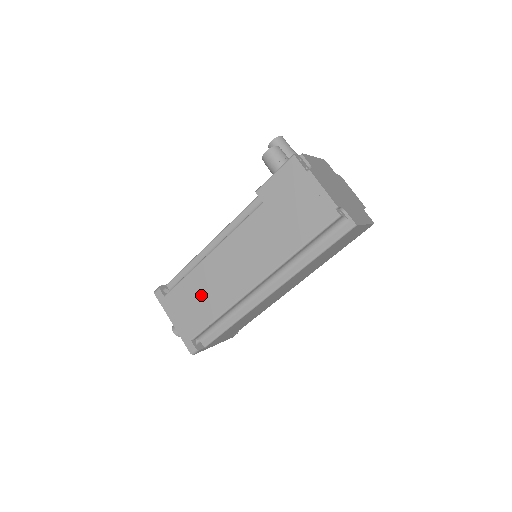
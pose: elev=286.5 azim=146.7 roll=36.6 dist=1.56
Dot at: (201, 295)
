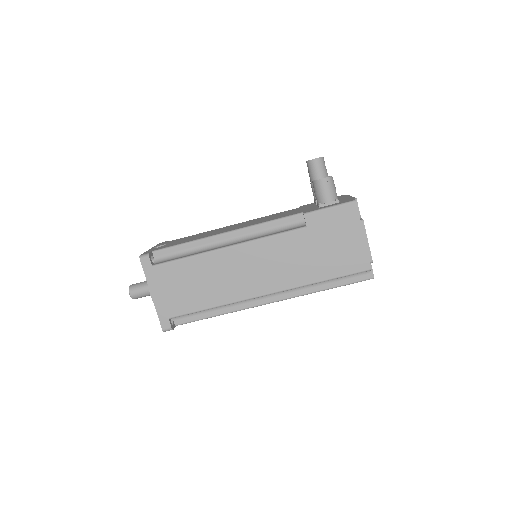
Dot at: (200, 282)
